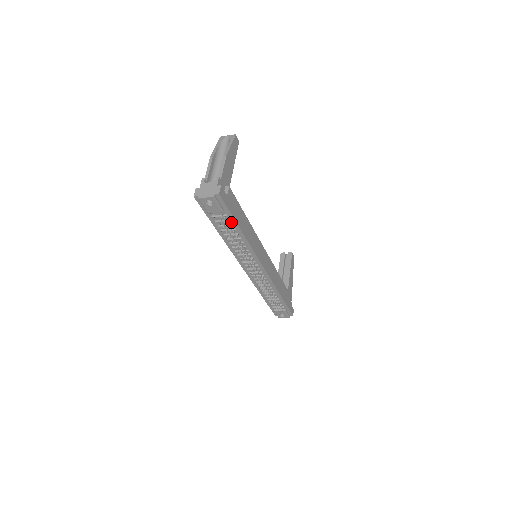
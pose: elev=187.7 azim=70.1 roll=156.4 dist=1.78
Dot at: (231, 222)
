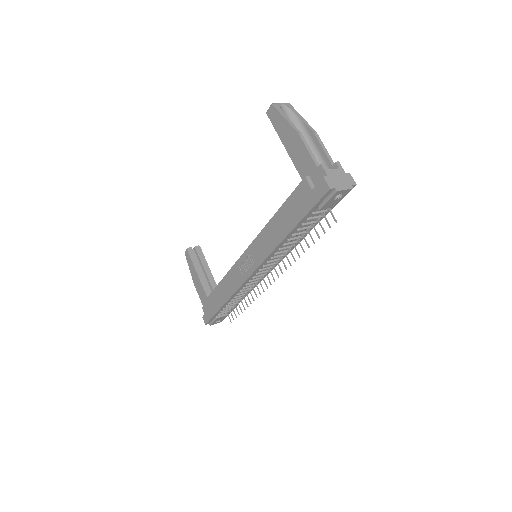
Dot at: (319, 218)
